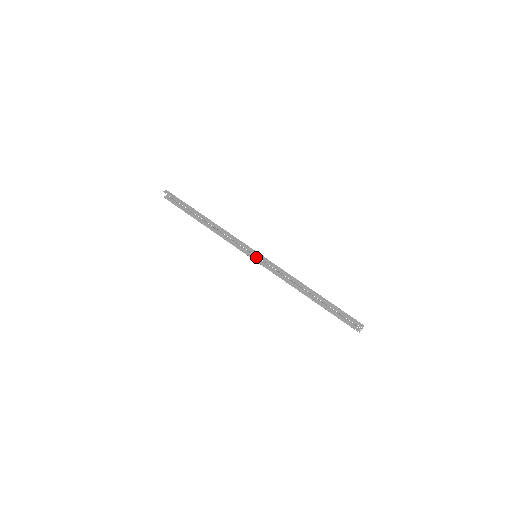
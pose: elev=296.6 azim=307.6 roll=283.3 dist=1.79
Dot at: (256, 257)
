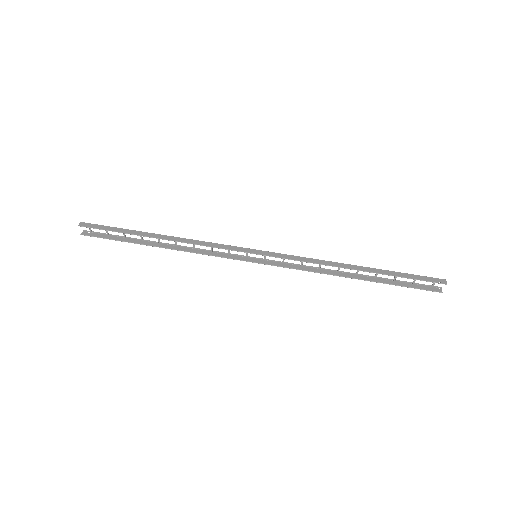
Dot at: (255, 258)
